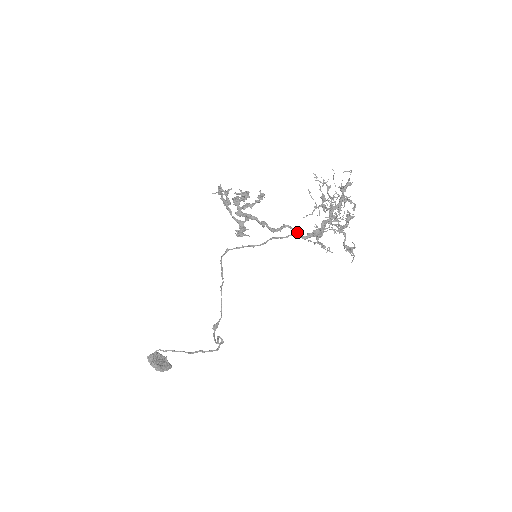
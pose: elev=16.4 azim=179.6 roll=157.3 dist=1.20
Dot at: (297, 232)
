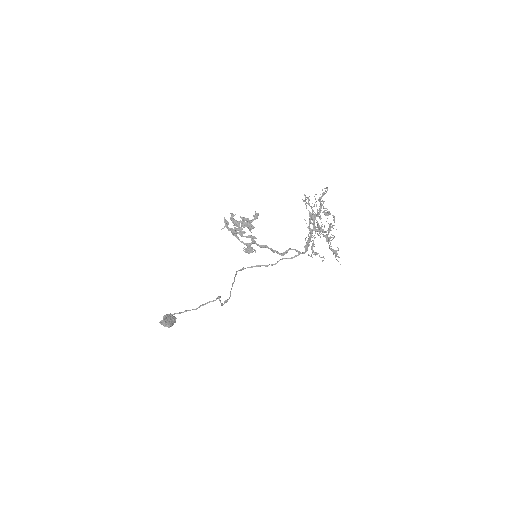
Dot at: occluded
